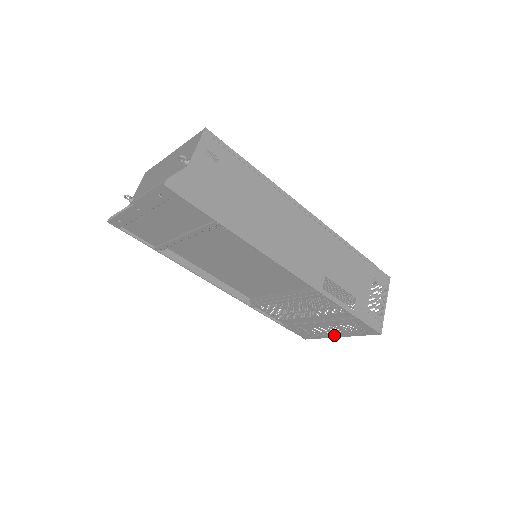
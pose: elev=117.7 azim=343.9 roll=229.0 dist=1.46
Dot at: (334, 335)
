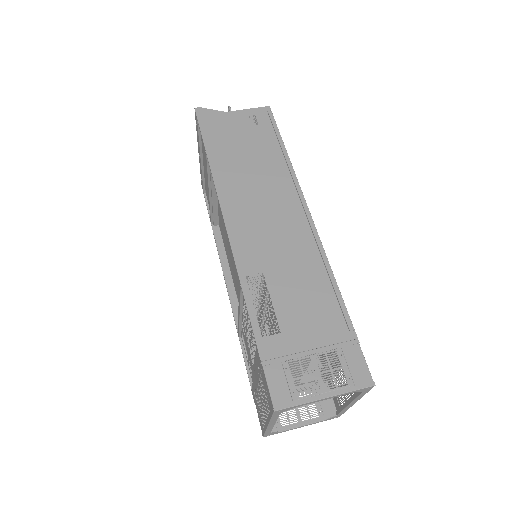
Dot at: (266, 420)
